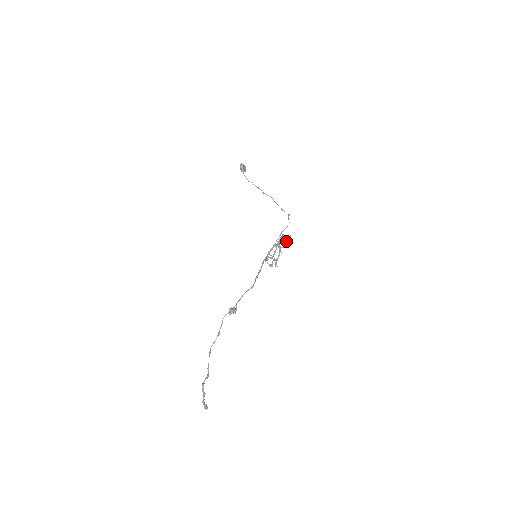
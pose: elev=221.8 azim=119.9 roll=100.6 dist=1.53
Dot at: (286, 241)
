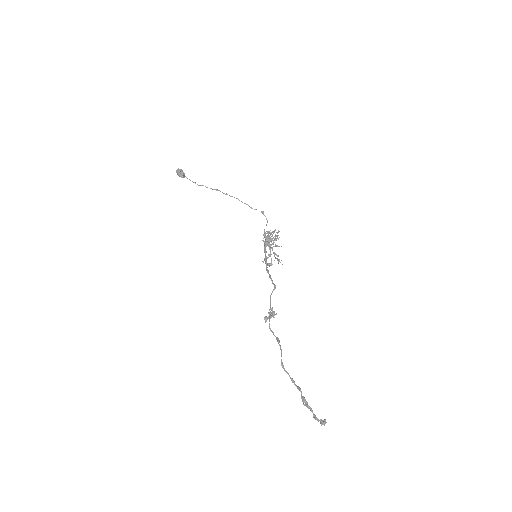
Dot at: occluded
